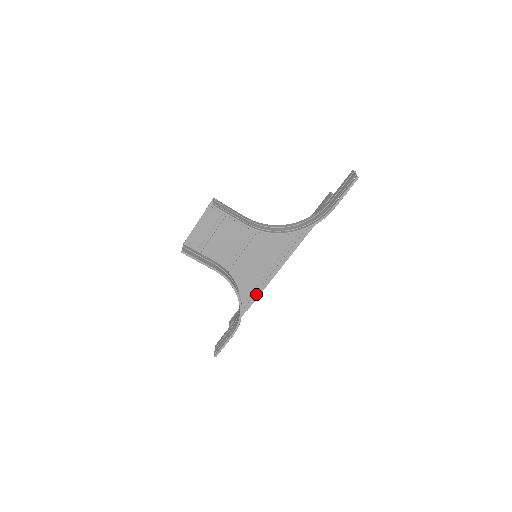
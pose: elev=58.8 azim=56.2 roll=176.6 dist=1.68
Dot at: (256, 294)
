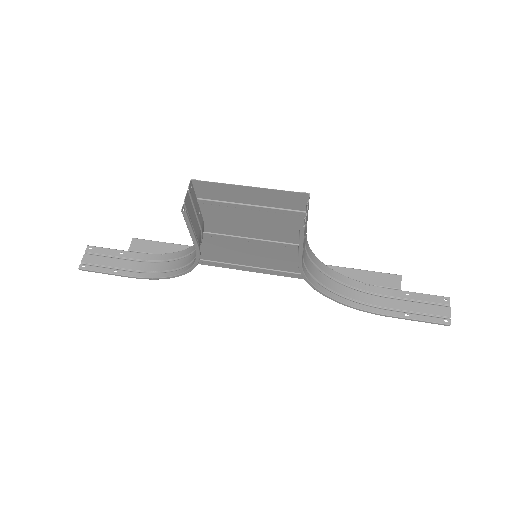
Dot at: (202, 262)
